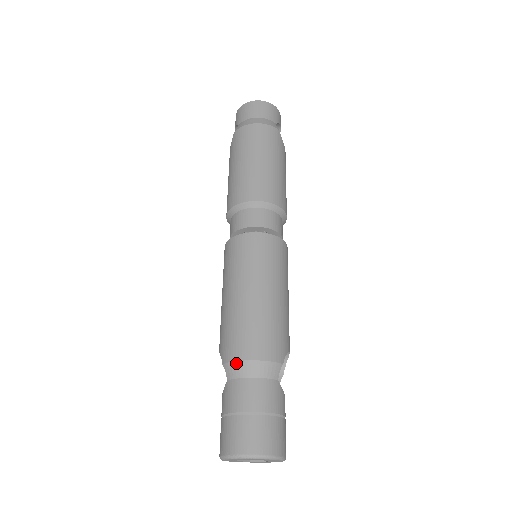
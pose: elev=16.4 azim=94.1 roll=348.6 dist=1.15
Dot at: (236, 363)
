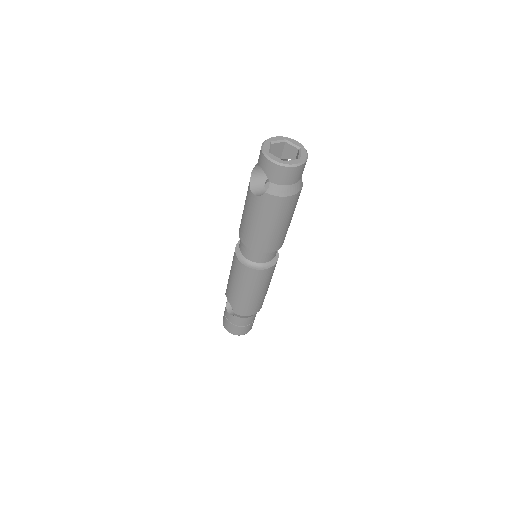
Dot at: (244, 316)
